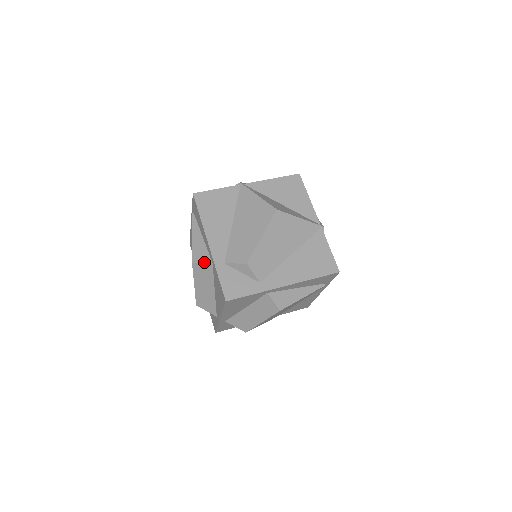
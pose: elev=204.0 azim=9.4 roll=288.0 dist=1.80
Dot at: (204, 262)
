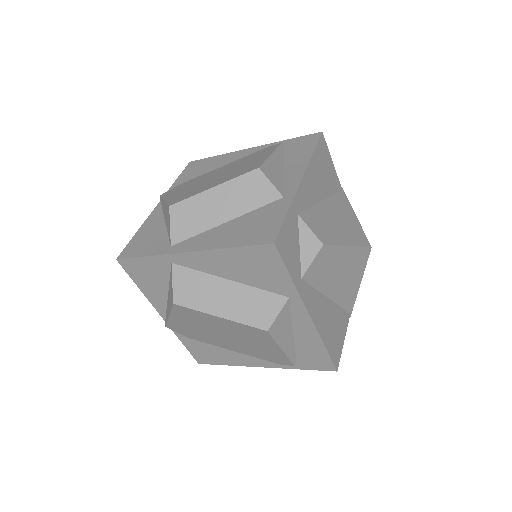
Dot at: (274, 184)
